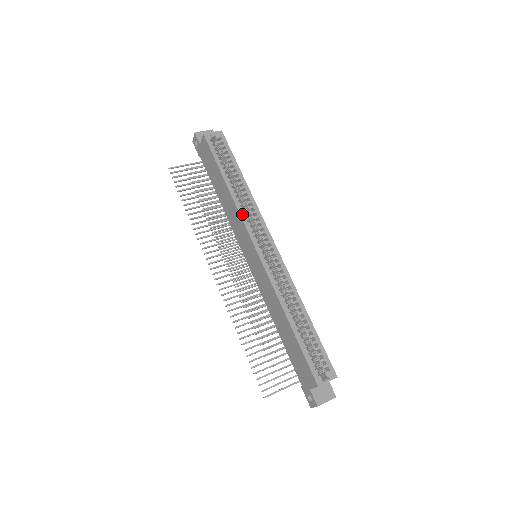
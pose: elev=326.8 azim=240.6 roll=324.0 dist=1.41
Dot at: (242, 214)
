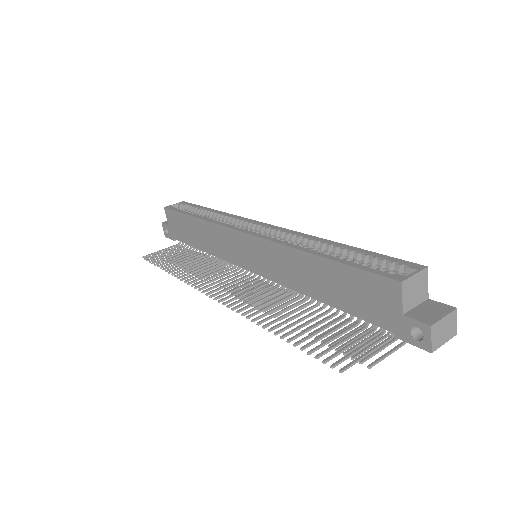
Dot at: (218, 223)
